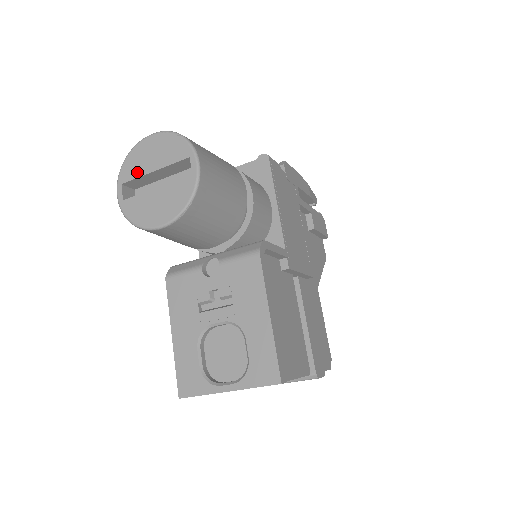
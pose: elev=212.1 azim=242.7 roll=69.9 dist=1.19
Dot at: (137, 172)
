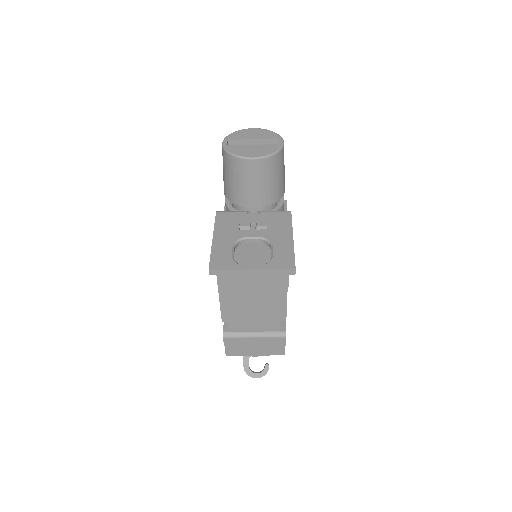
Dot at: (241, 138)
